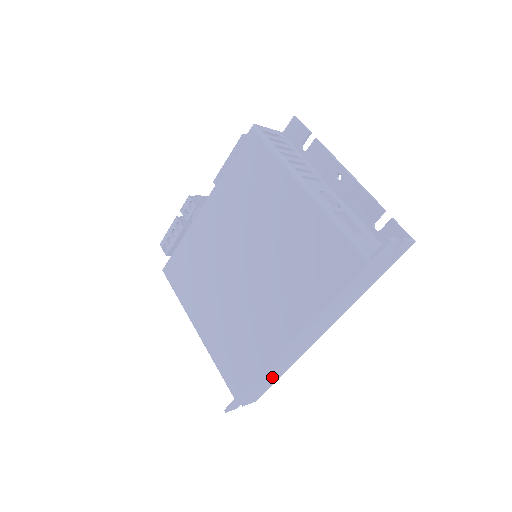
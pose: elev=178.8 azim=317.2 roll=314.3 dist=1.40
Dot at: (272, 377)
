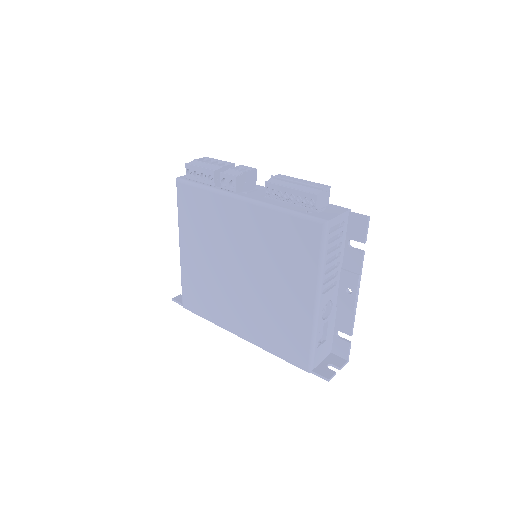
Dot at: occluded
